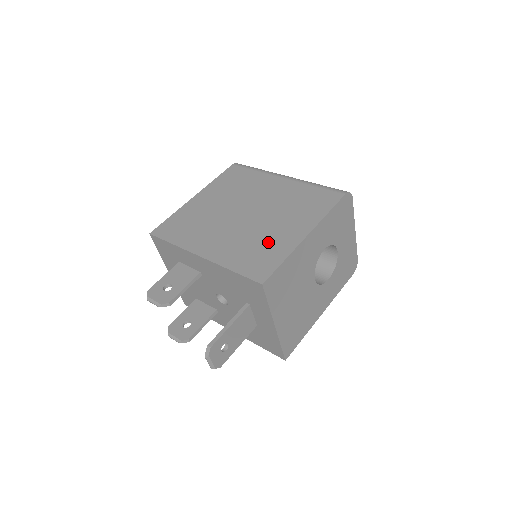
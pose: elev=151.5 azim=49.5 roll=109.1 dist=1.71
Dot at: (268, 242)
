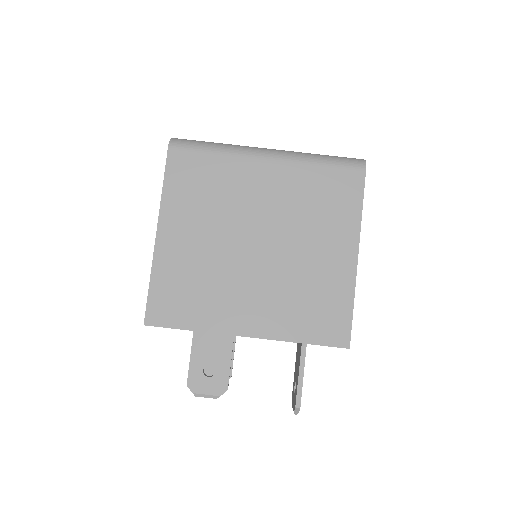
Dot at: (318, 284)
